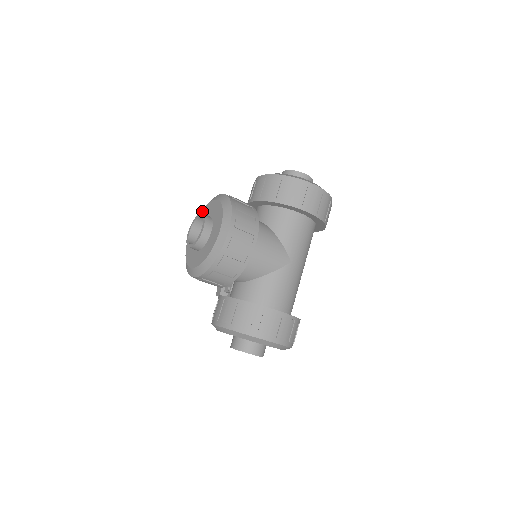
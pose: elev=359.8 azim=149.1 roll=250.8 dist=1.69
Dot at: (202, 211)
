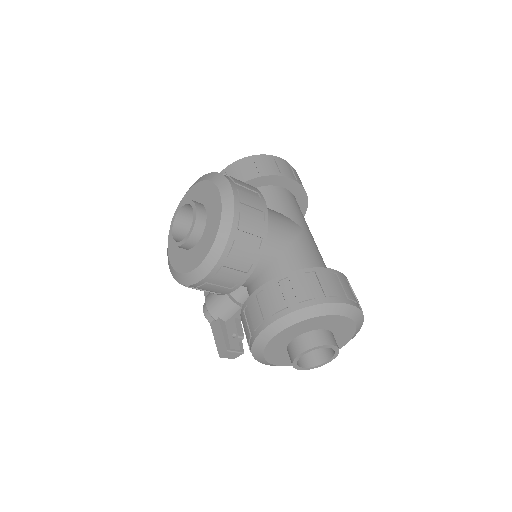
Dot at: occluded
